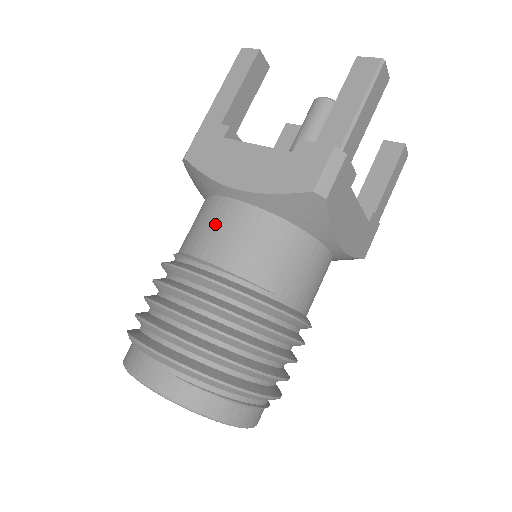
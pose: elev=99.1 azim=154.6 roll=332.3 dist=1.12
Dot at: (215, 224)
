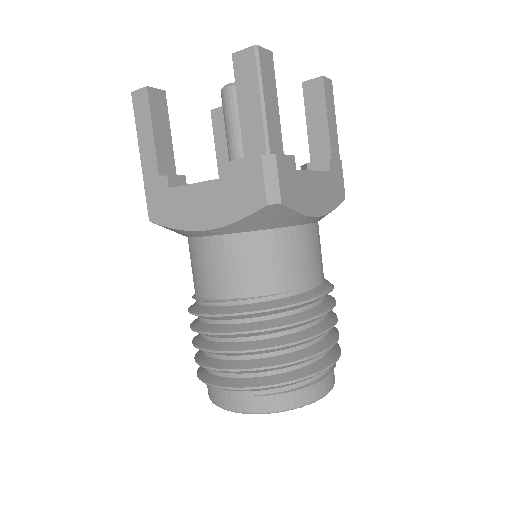
Dot at: (208, 264)
